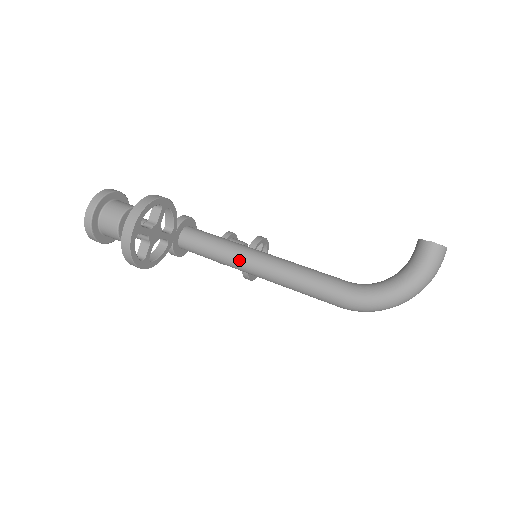
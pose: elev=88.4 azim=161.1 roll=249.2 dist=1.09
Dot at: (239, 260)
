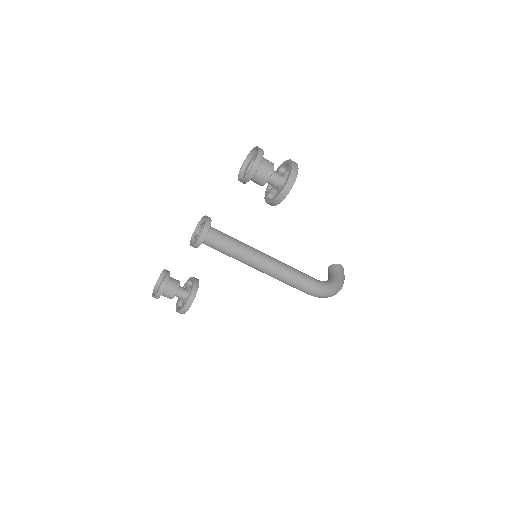
Dot at: (254, 252)
